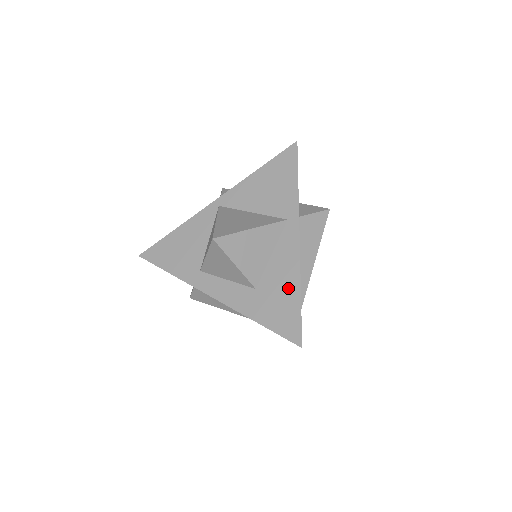
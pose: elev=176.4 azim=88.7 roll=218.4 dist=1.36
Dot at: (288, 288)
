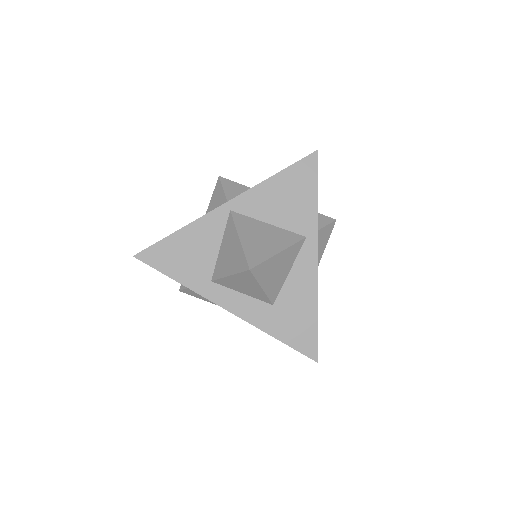
Dot at: (306, 307)
